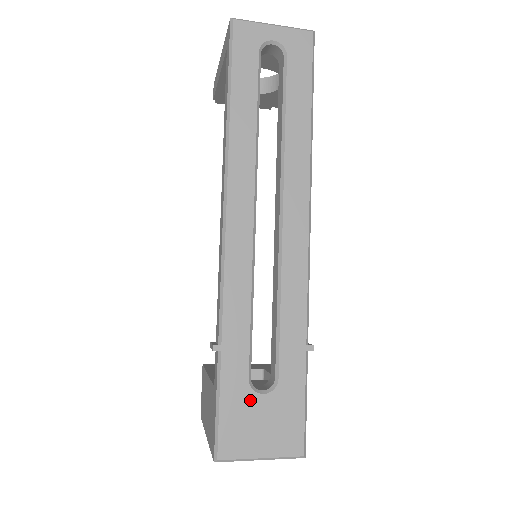
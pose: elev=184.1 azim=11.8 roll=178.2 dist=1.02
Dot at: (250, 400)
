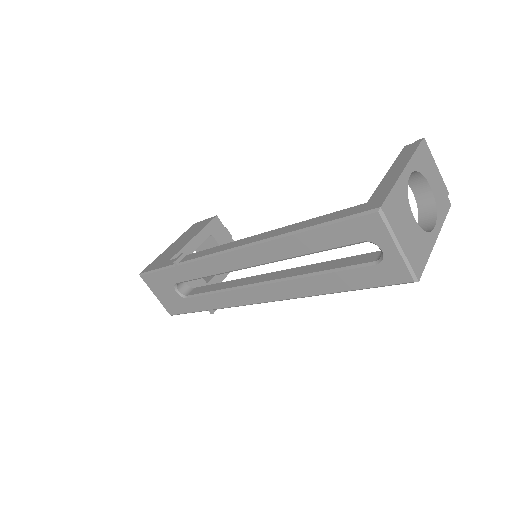
Dot at: (170, 286)
